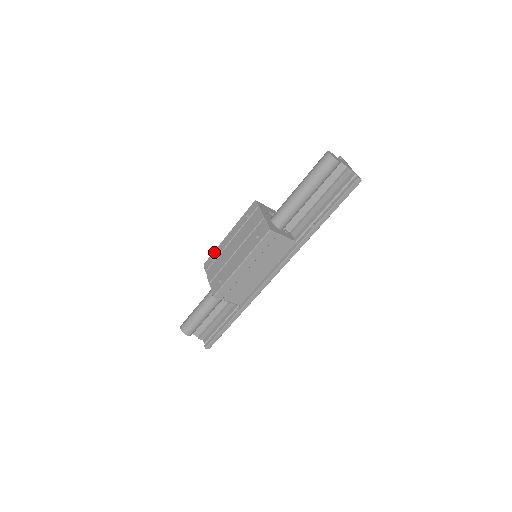
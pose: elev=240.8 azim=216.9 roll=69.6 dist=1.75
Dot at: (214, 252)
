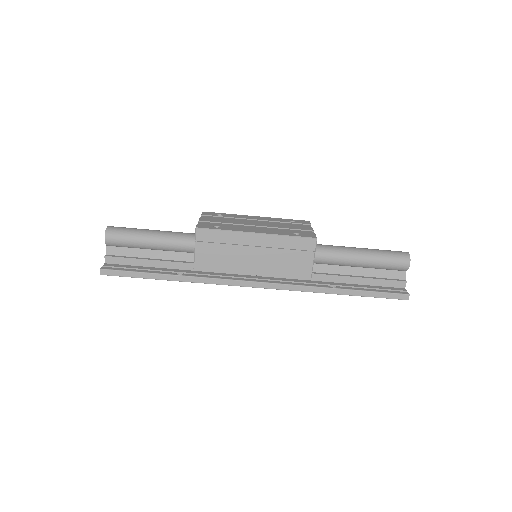
Dot at: occluded
